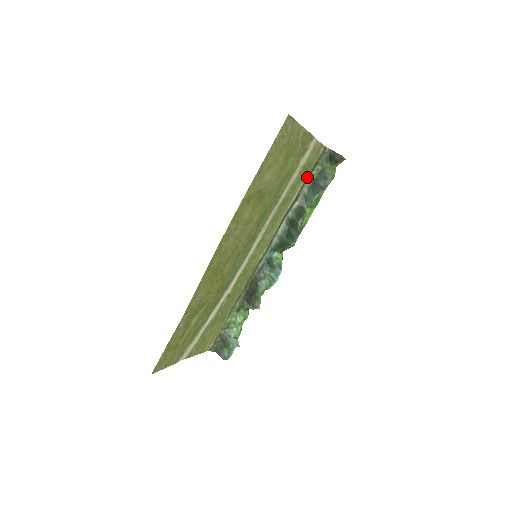
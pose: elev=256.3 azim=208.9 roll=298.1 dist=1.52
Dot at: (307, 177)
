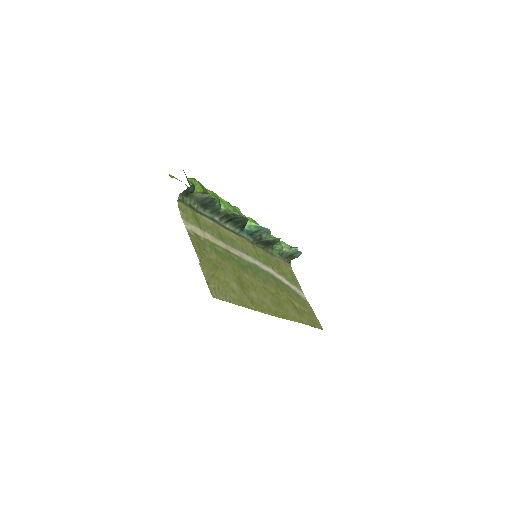
Dot at: (198, 213)
